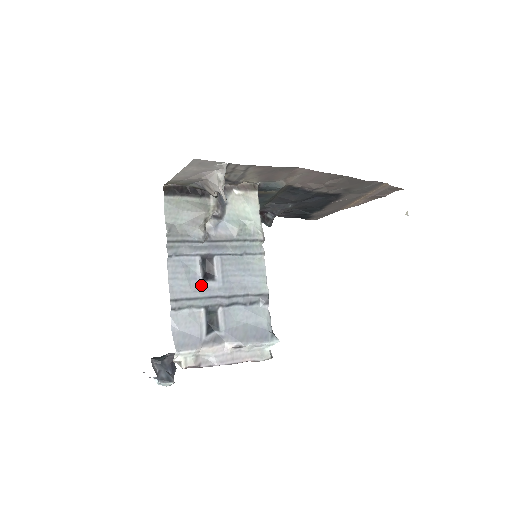
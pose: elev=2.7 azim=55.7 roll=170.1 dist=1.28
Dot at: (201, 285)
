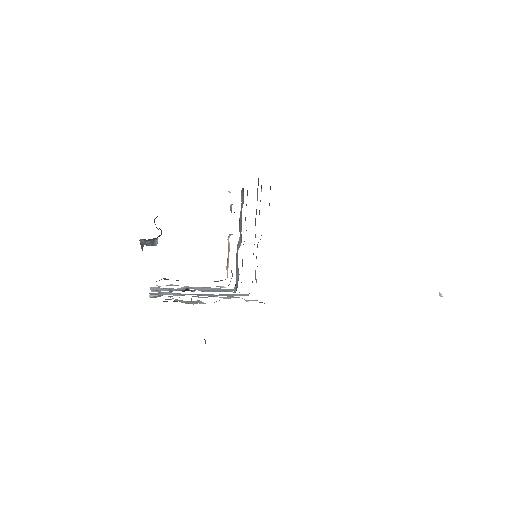
Dot at: occluded
